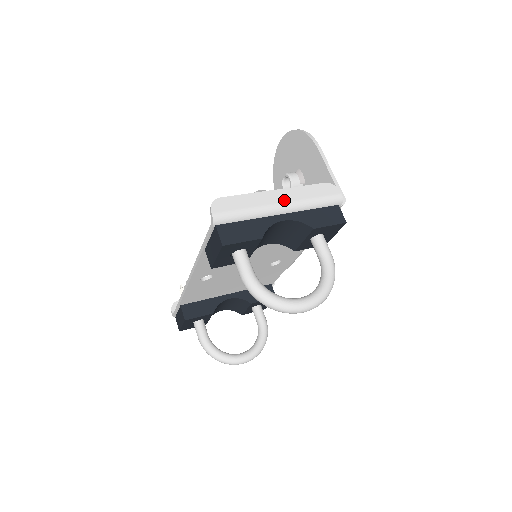
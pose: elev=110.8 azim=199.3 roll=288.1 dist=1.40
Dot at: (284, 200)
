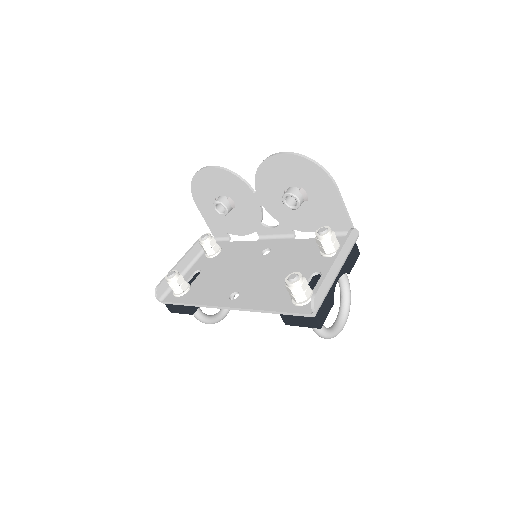
Dot at: (340, 266)
